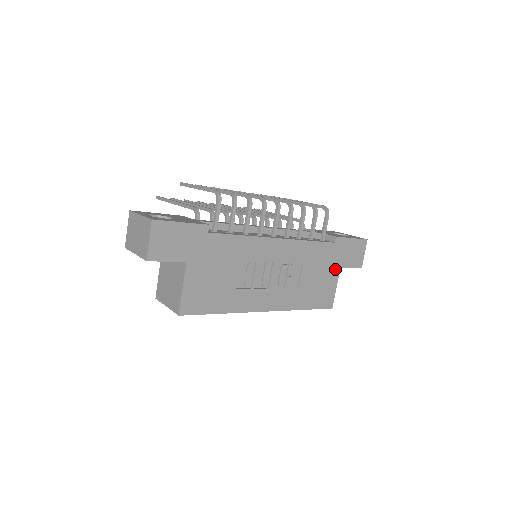
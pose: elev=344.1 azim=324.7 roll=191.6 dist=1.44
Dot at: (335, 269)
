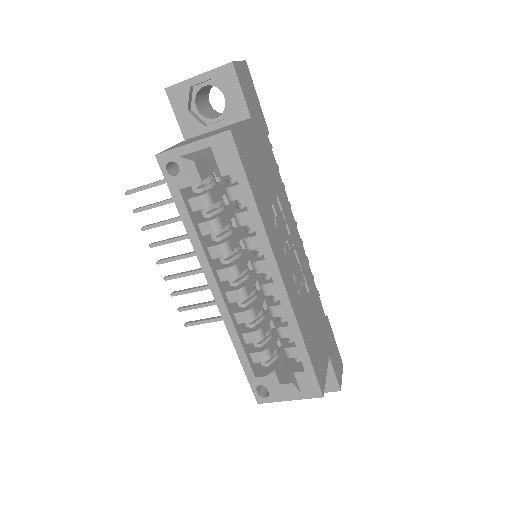
Dot at: (326, 349)
